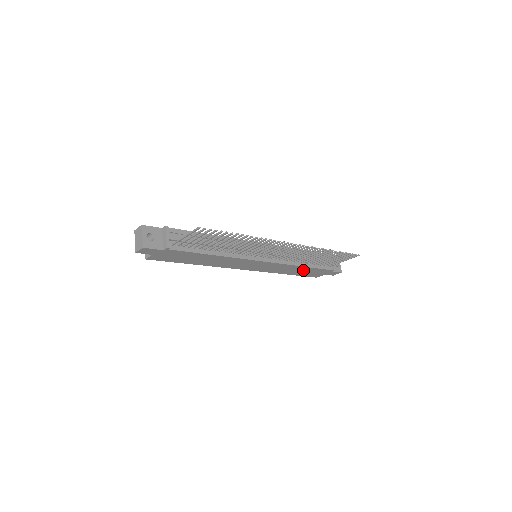
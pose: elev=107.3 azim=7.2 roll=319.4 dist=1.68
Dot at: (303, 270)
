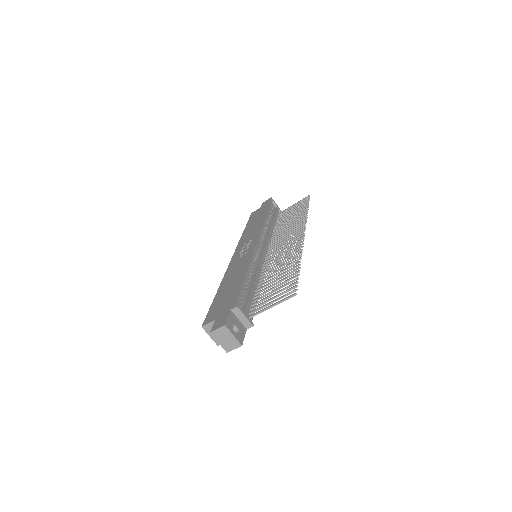
Dot at: occluded
